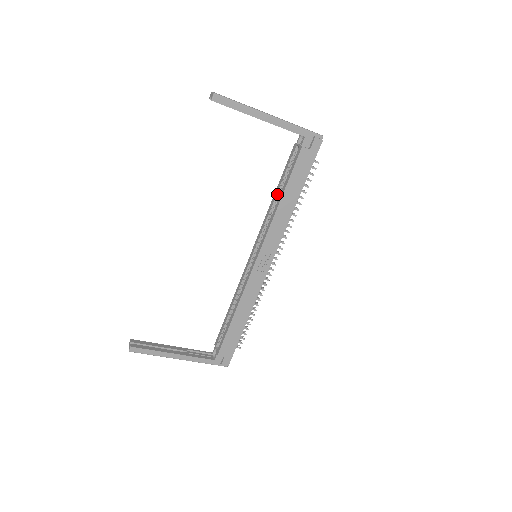
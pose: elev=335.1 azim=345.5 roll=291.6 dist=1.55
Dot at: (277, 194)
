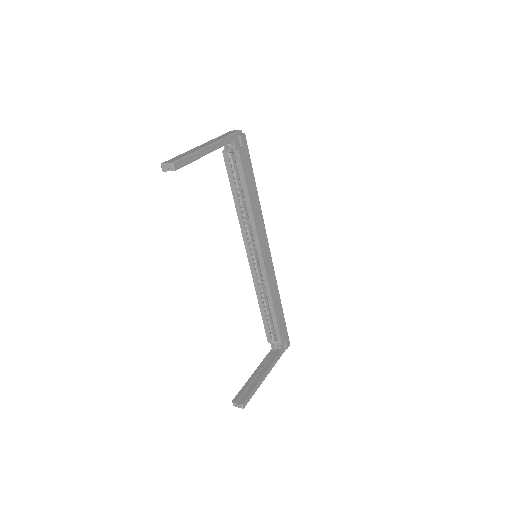
Dot at: (238, 200)
